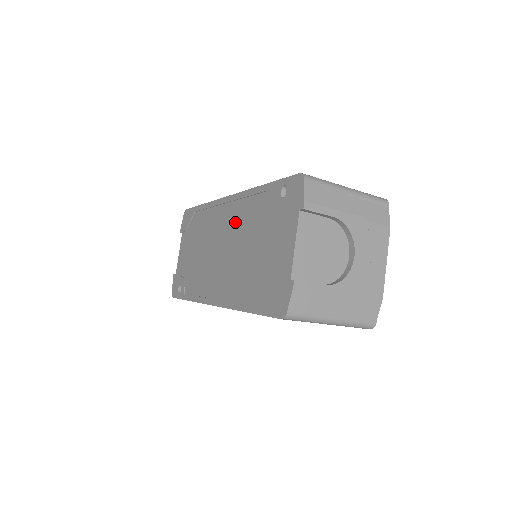
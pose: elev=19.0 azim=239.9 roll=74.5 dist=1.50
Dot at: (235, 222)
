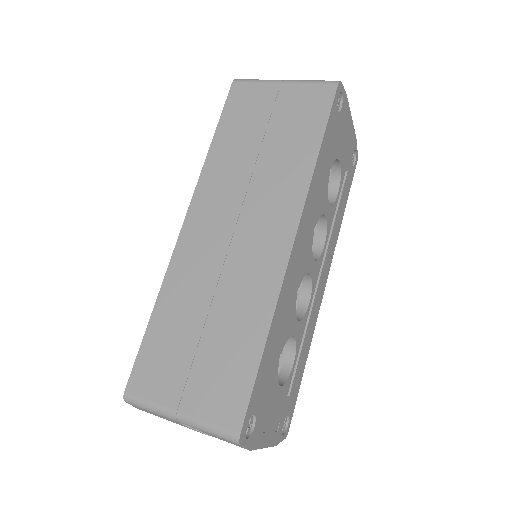
Dot at: occluded
